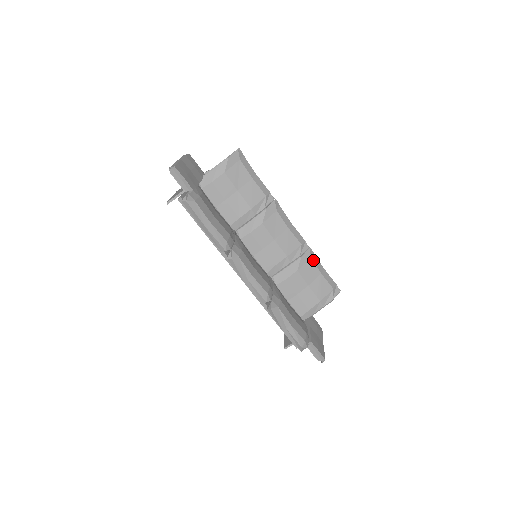
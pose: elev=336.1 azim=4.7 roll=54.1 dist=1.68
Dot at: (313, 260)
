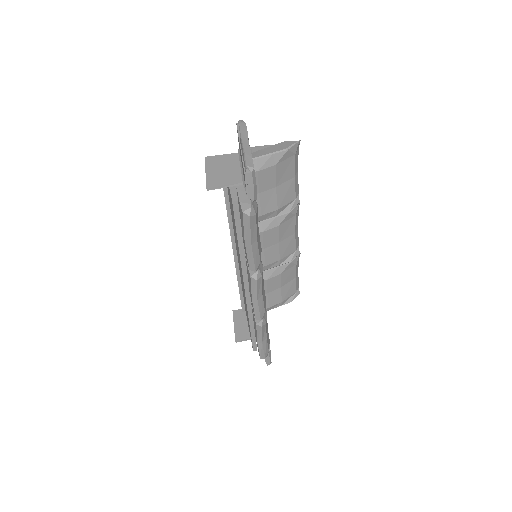
Dot at: (297, 265)
